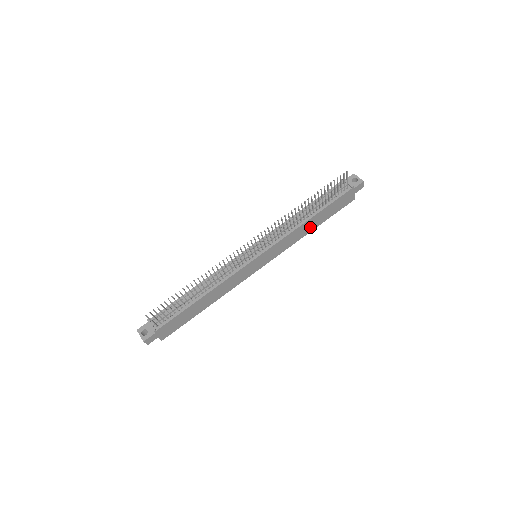
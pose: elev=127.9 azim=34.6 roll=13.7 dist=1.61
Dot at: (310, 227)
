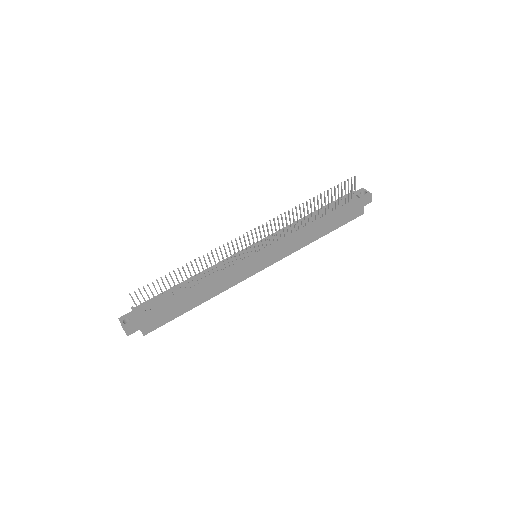
Dot at: (315, 234)
